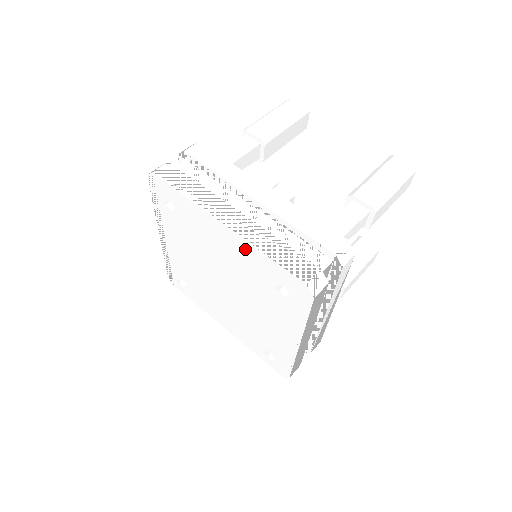
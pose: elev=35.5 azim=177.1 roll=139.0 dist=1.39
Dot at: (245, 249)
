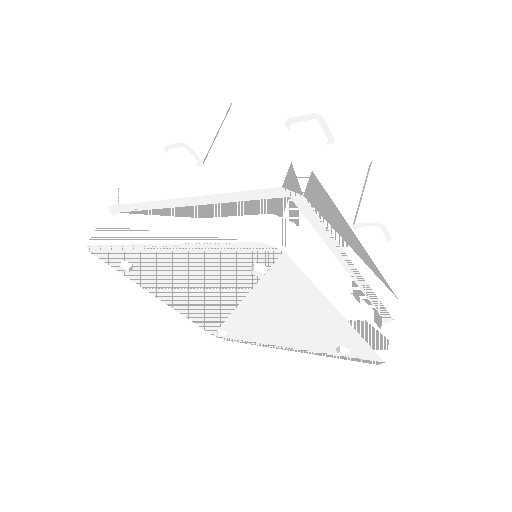
Dot at: (342, 330)
